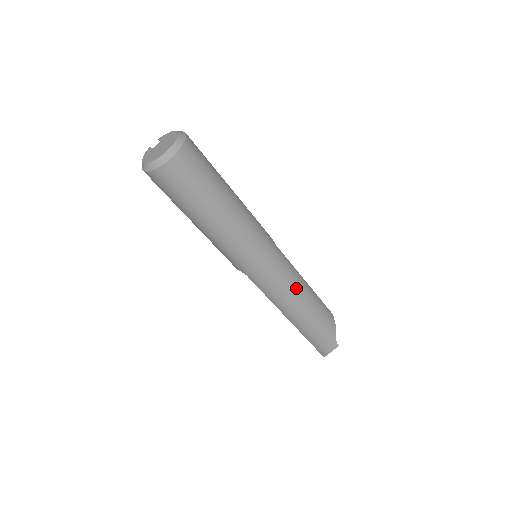
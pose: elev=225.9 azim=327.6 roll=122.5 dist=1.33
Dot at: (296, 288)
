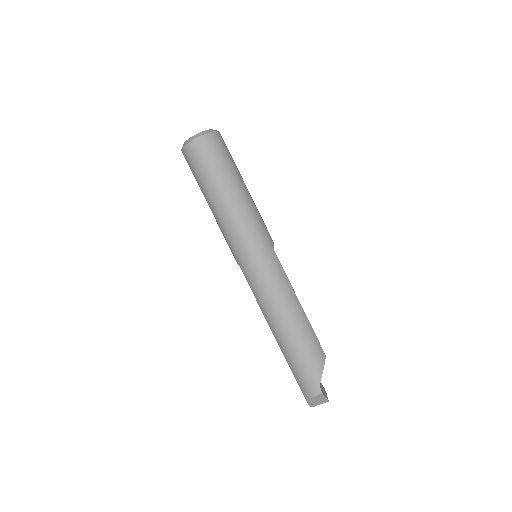
Dot at: (282, 298)
